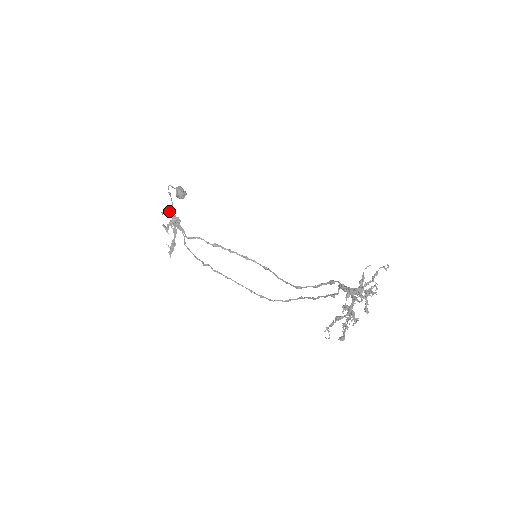
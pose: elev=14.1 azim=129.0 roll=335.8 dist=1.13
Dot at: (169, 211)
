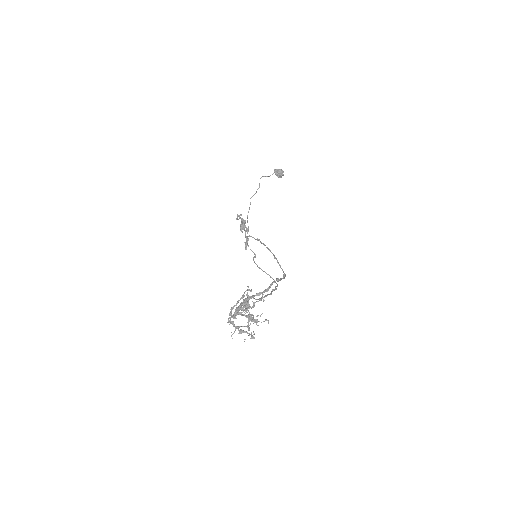
Dot at: (239, 217)
